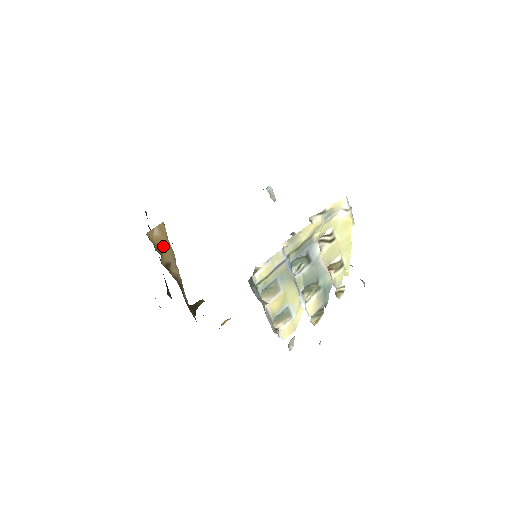
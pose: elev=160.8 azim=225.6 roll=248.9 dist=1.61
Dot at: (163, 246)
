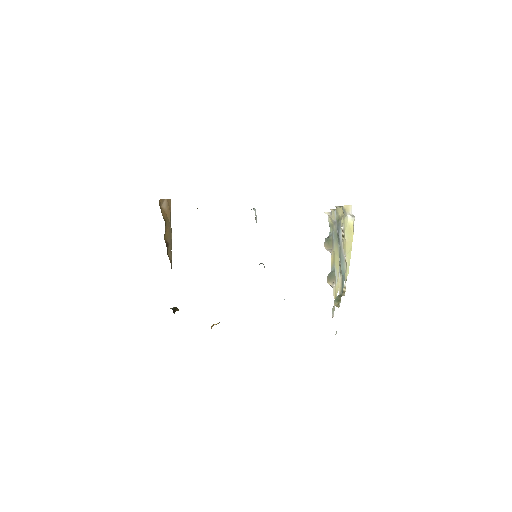
Dot at: (167, 222)
